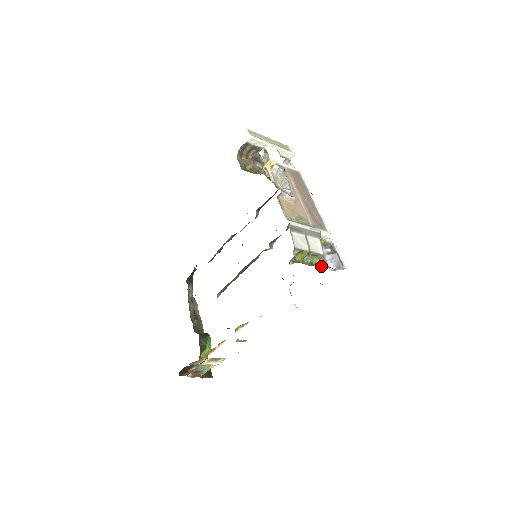
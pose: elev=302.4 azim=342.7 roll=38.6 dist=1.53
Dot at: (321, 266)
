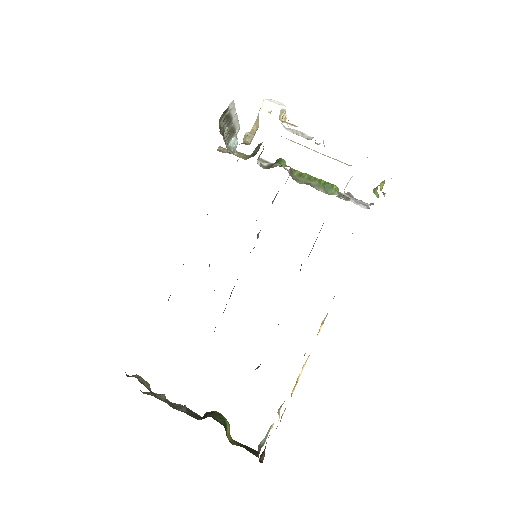
Dot at: occluded
